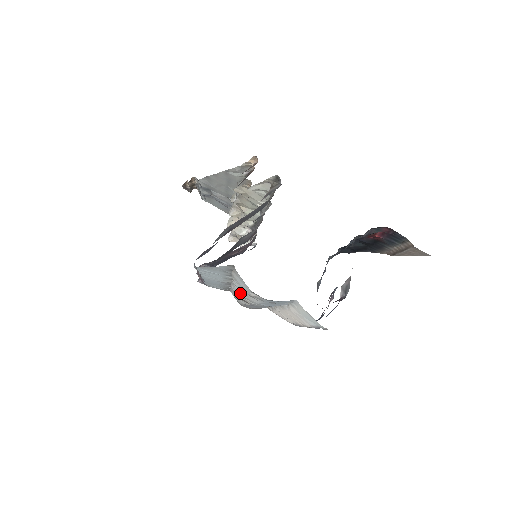
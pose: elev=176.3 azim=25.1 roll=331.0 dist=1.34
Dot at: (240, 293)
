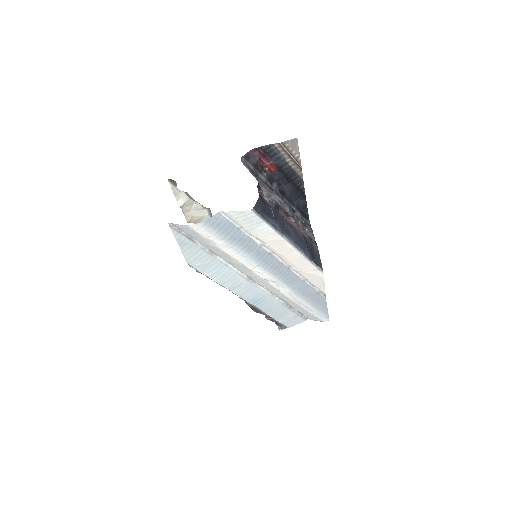
Dot at: (250, 273)
